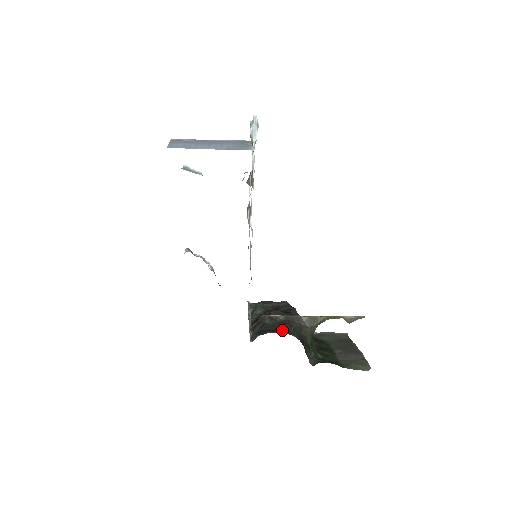
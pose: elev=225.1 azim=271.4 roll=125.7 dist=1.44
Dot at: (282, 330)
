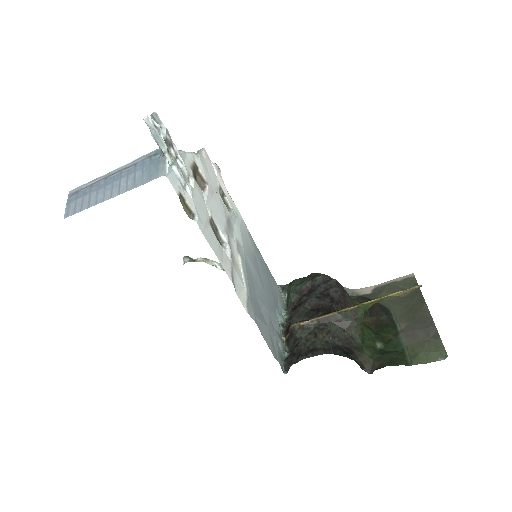
Dot at: (317, 348)
